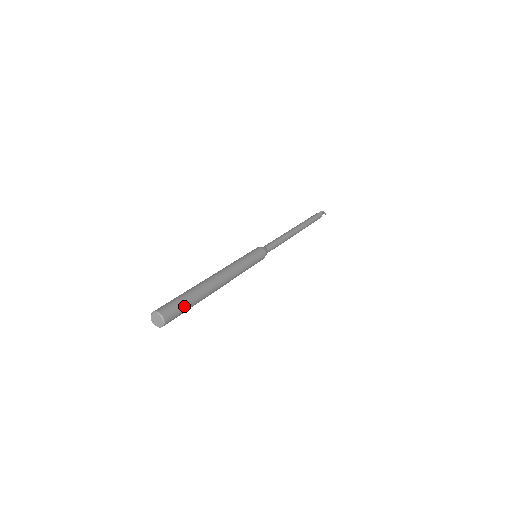
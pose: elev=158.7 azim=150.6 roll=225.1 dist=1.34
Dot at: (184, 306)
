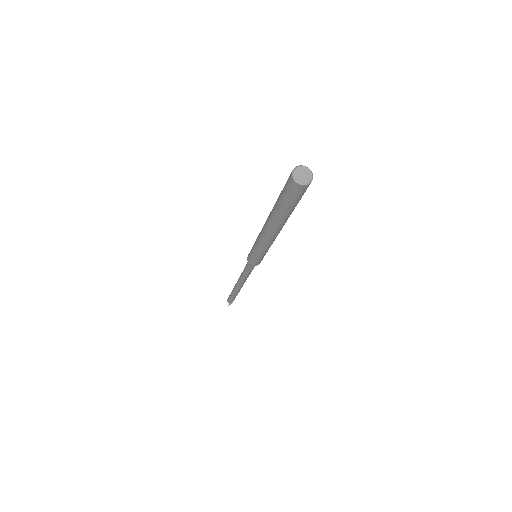
Dot at: occluded
